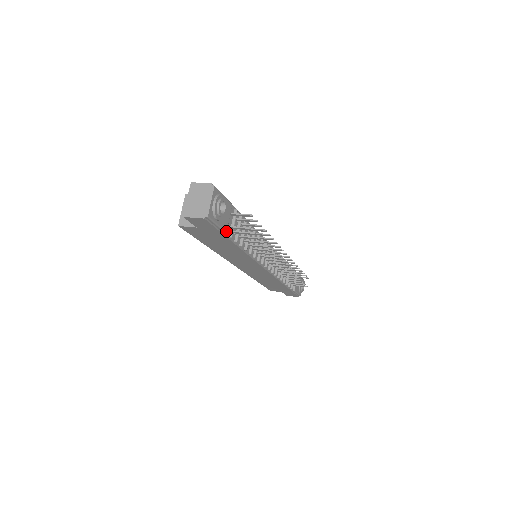
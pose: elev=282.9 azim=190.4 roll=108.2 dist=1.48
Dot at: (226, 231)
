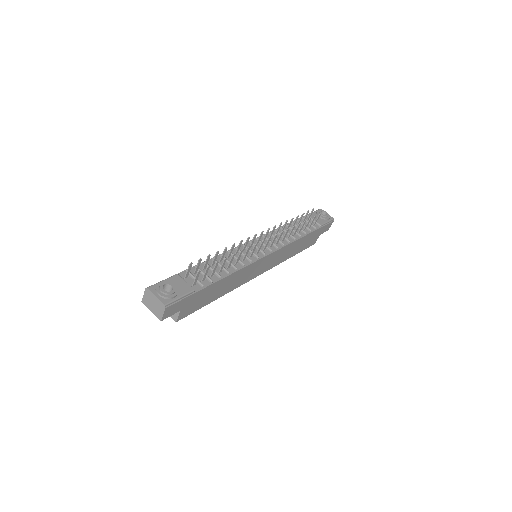
Dot at: (193, 290)
